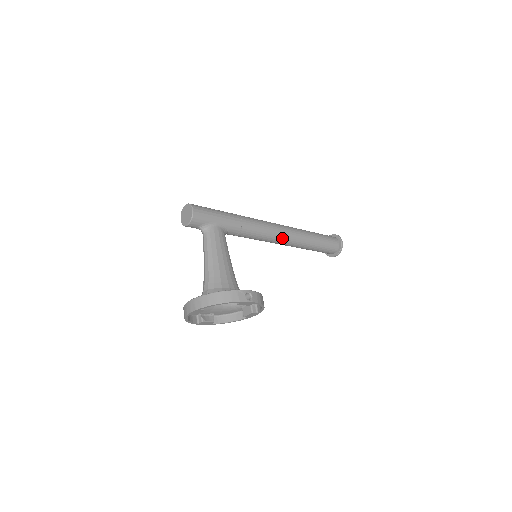
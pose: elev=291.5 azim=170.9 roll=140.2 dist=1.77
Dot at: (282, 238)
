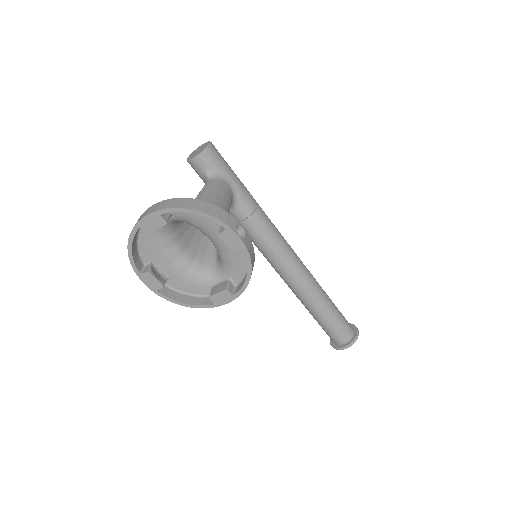
Dot at: (293, 267)
